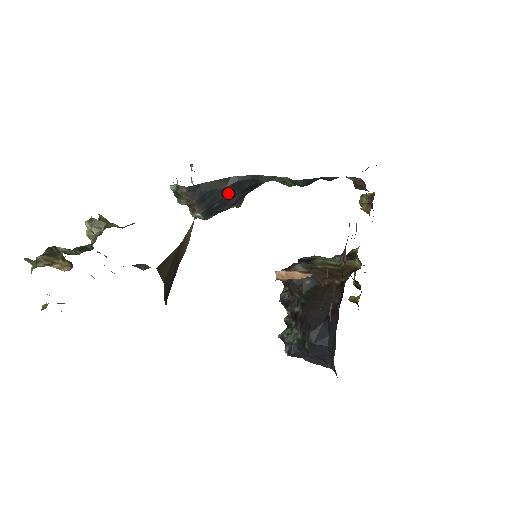
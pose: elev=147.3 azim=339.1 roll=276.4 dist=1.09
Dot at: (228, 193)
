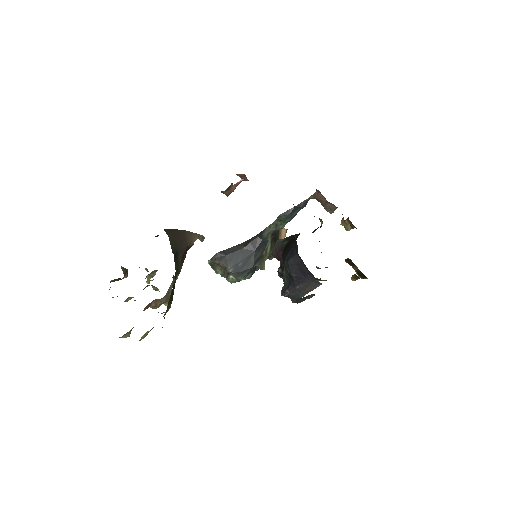
Dot at: (246, 253)
